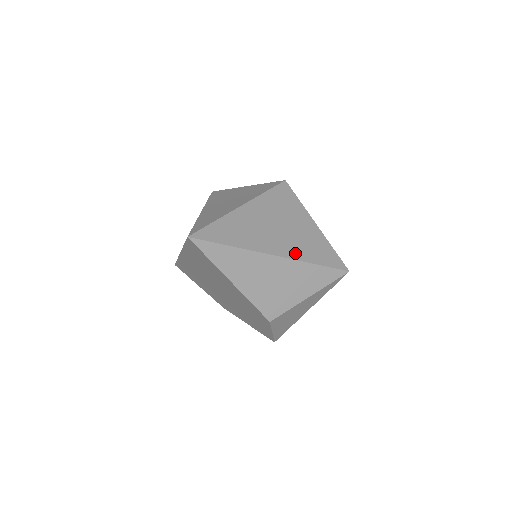
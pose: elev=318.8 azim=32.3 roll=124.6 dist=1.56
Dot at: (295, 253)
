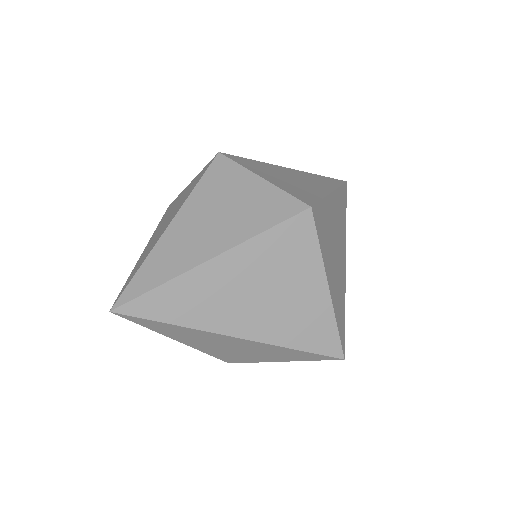
Dot at: (270, 334)
